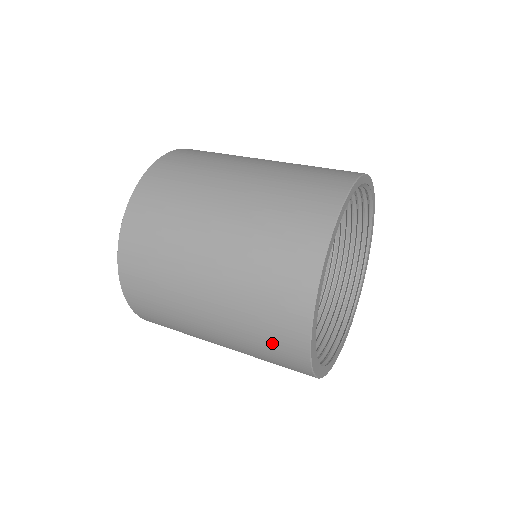
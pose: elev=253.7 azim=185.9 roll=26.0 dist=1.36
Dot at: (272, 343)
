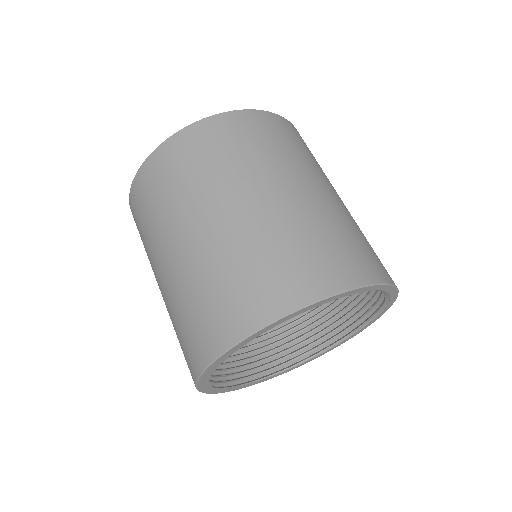
Dot at: (189, 331)
